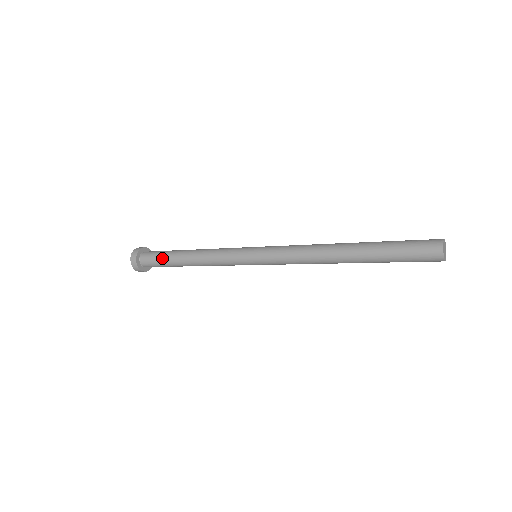
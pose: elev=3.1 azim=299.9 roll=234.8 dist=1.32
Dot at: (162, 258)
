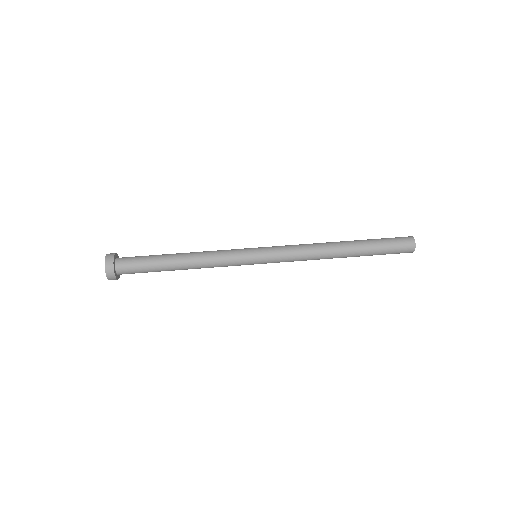
Dot at: occluded
